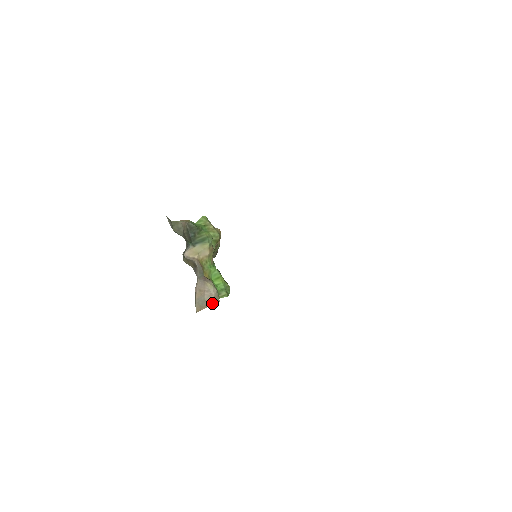
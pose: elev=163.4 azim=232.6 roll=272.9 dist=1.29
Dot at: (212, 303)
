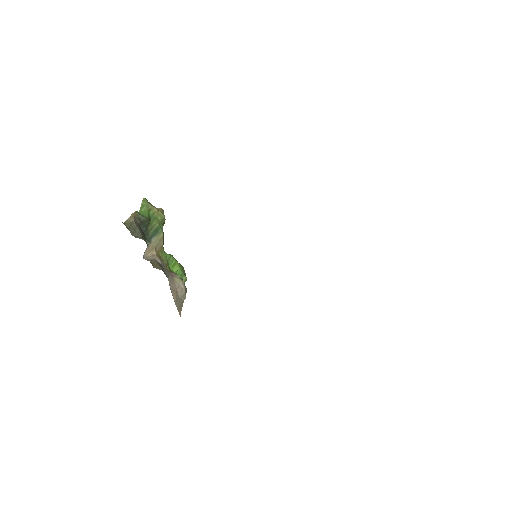
Dot at: (184, 297)
